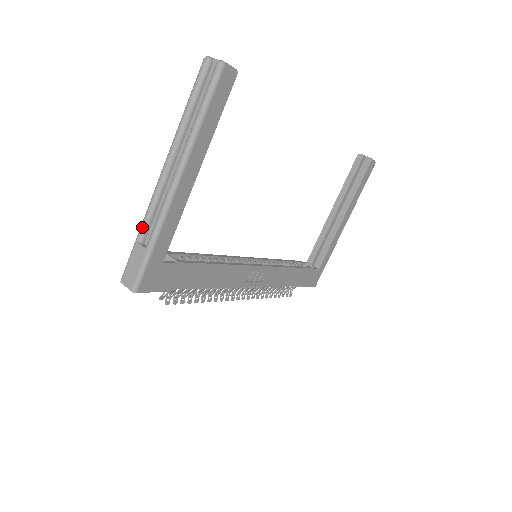
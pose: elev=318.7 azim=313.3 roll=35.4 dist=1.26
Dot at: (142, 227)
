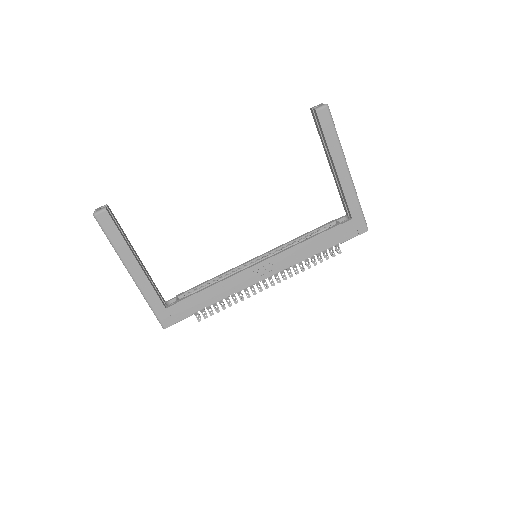
Dot at: occluded
